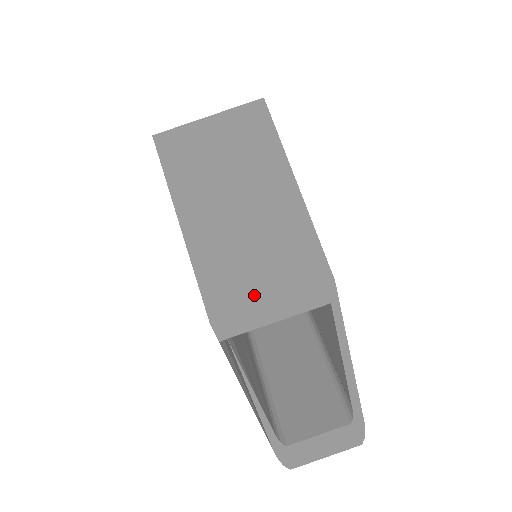
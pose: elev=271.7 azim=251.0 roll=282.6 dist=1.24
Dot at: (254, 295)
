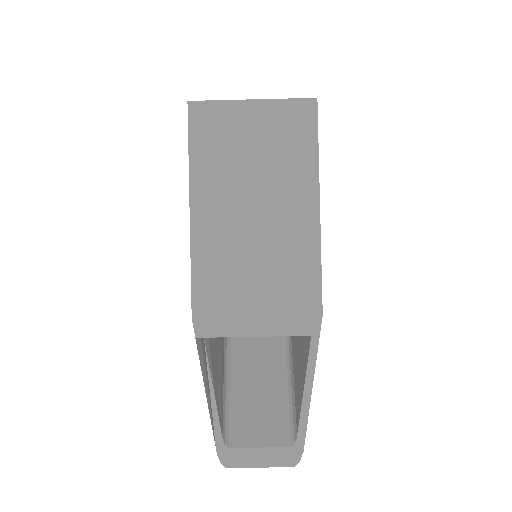
Dot at: (242, 305)
